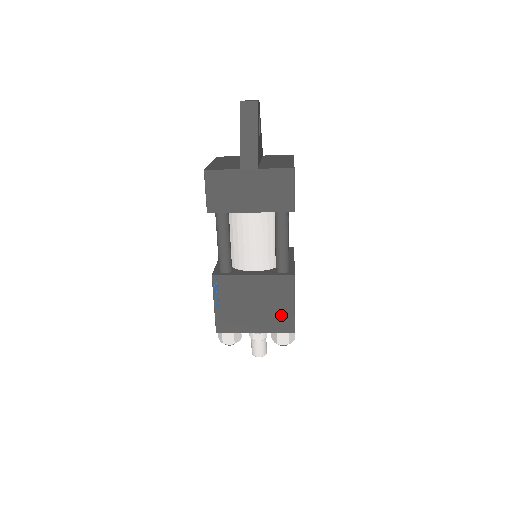
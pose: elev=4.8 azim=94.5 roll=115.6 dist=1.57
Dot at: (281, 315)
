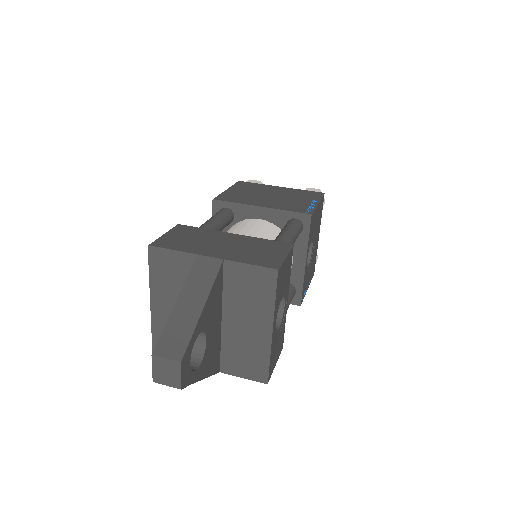
Dot at: occluded
